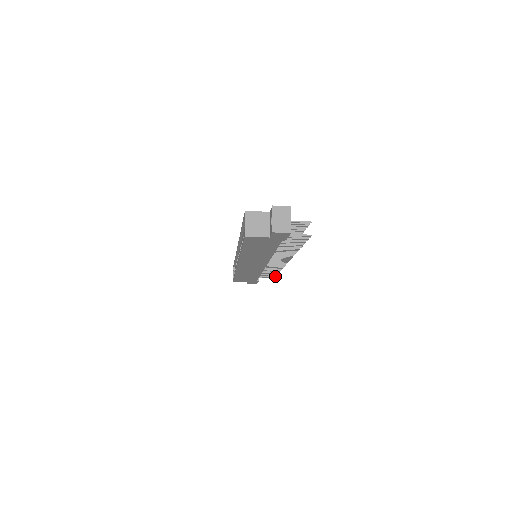
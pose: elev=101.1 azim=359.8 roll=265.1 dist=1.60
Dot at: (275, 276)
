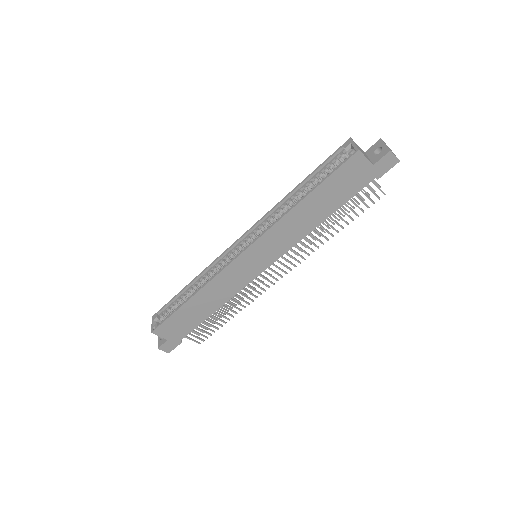
Dot at: occluded
